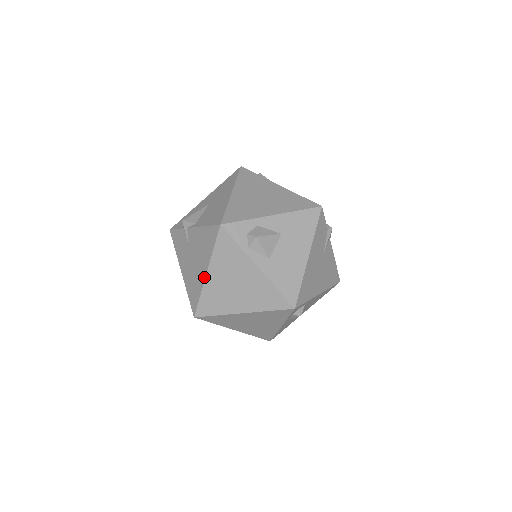
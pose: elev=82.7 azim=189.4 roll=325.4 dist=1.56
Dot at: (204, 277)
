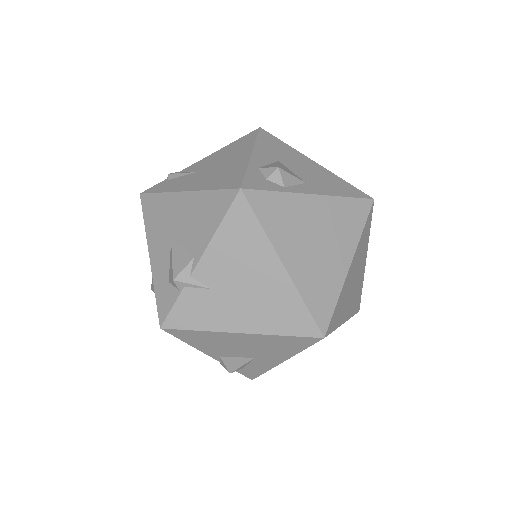
Dot at: (285, 275)
